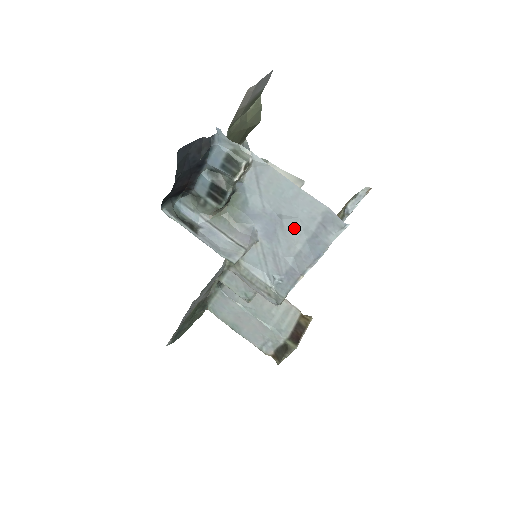
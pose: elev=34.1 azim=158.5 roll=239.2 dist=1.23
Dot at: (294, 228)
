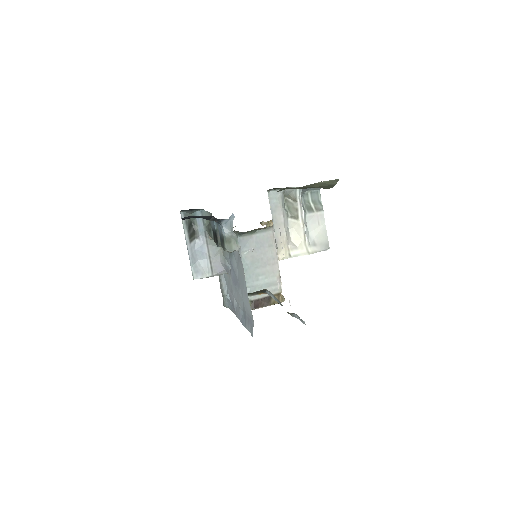
Dot at: (241, 299)
